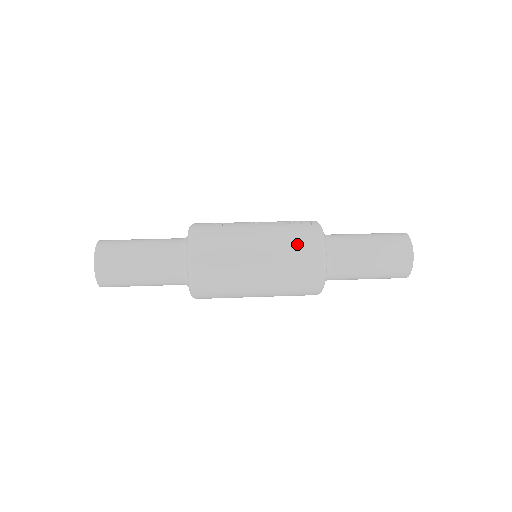
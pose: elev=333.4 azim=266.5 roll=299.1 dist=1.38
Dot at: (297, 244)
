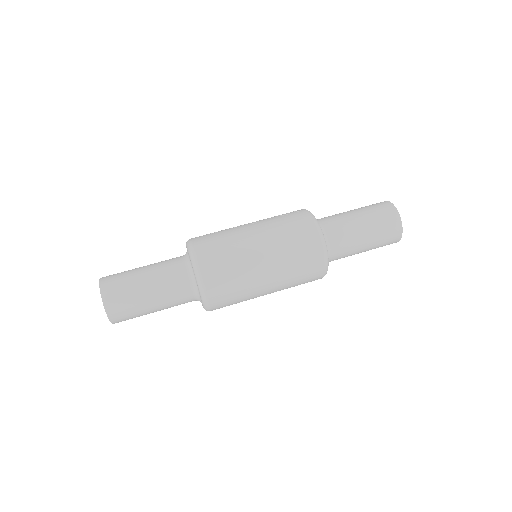
Dot at: (292, 228)
